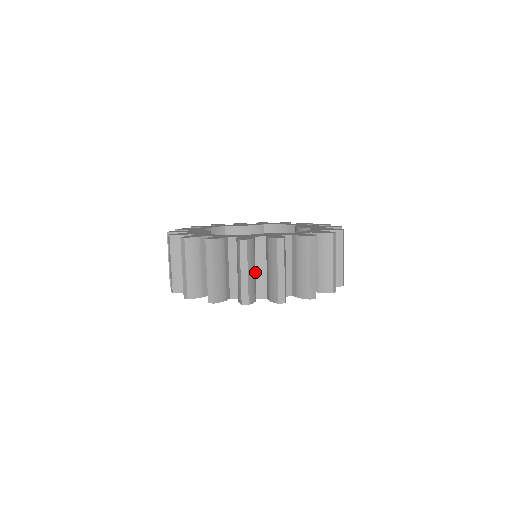
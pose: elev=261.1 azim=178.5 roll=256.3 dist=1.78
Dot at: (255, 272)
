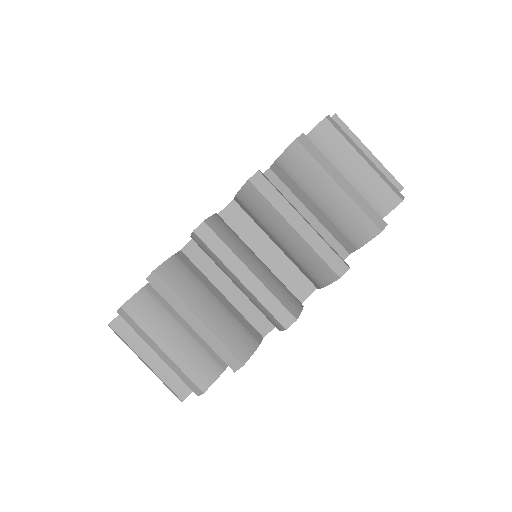
Dot at: occluded
